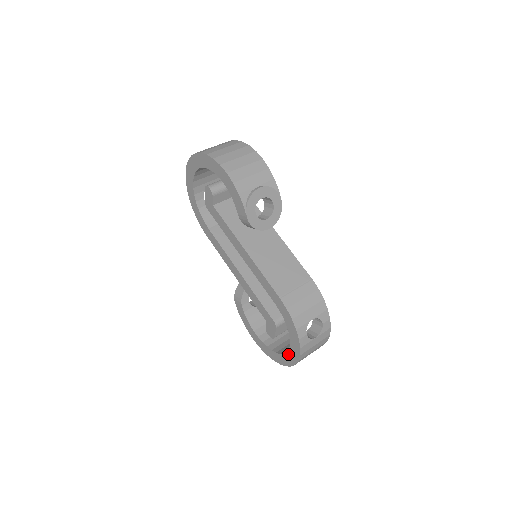
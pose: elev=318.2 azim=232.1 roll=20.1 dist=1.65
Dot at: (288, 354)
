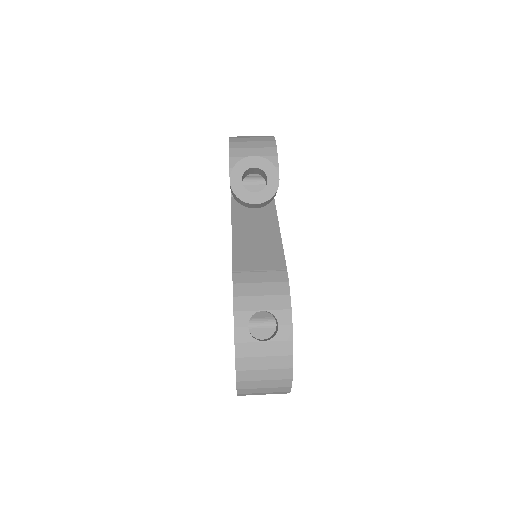
Dot at: occluded
